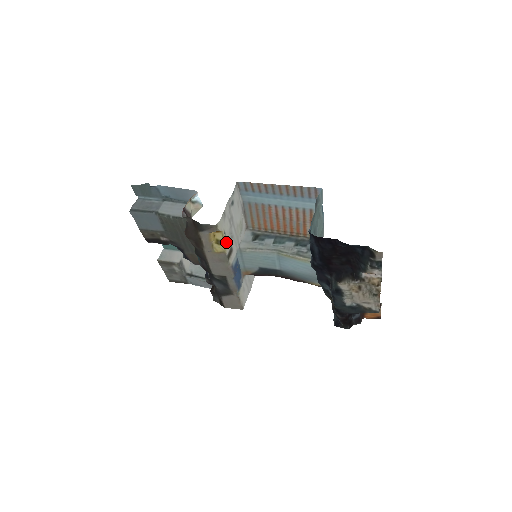
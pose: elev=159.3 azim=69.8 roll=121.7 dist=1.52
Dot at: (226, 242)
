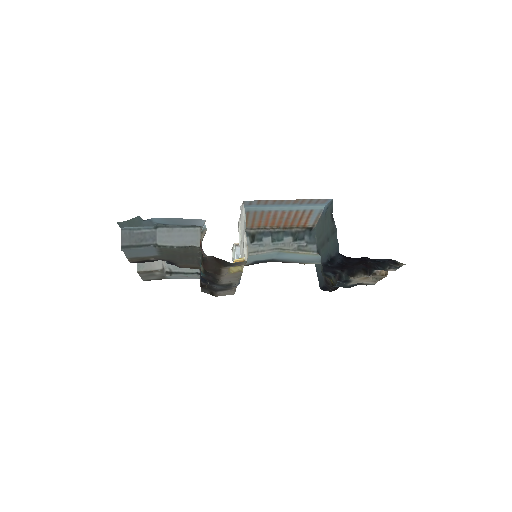
Dot at: occluded
